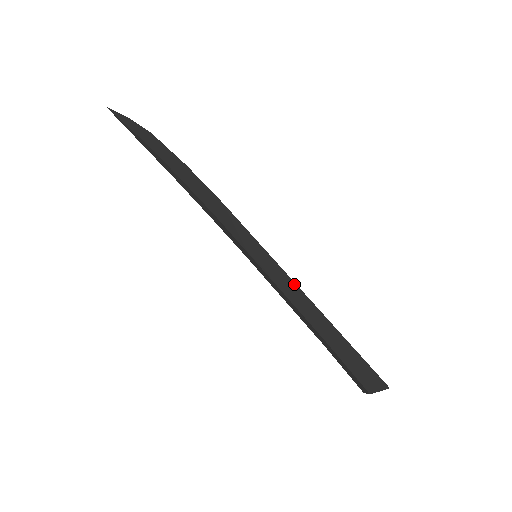
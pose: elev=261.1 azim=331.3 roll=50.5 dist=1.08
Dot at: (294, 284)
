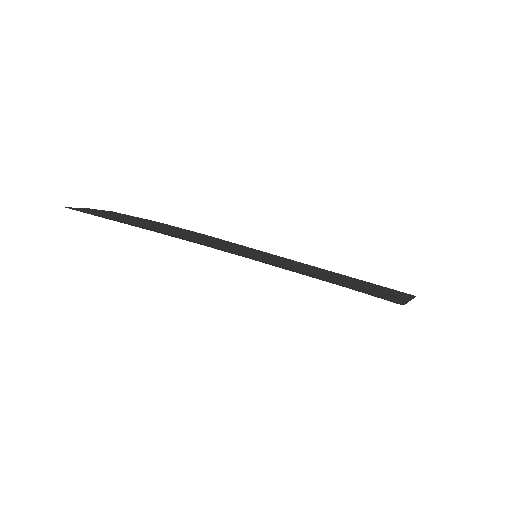
Dot at: (298, 263)
